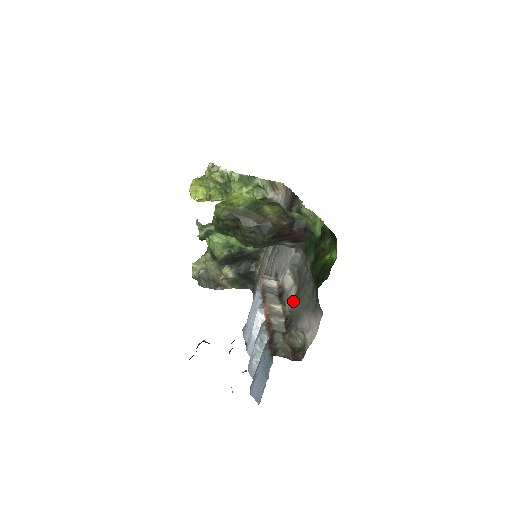
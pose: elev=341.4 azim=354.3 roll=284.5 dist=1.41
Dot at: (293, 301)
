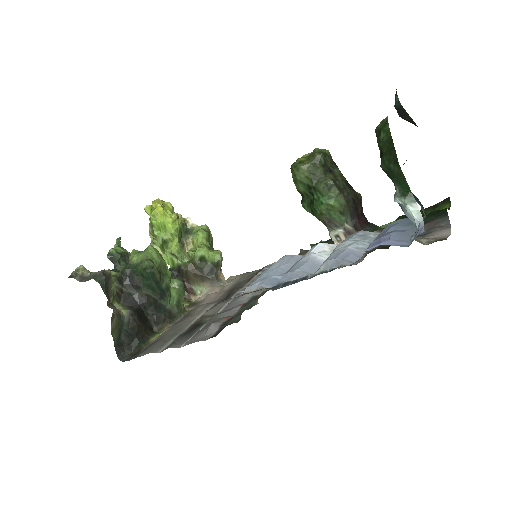
Dot at: occluded
